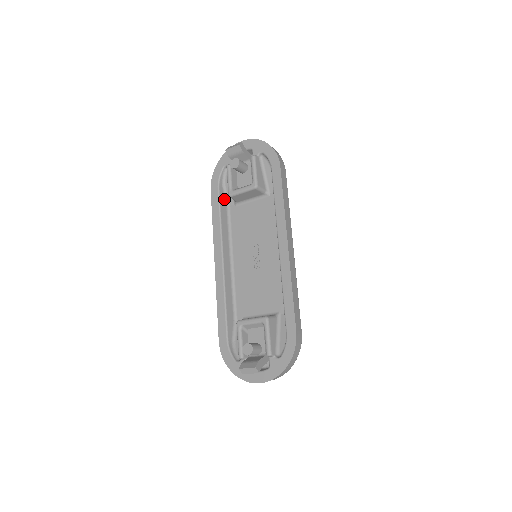
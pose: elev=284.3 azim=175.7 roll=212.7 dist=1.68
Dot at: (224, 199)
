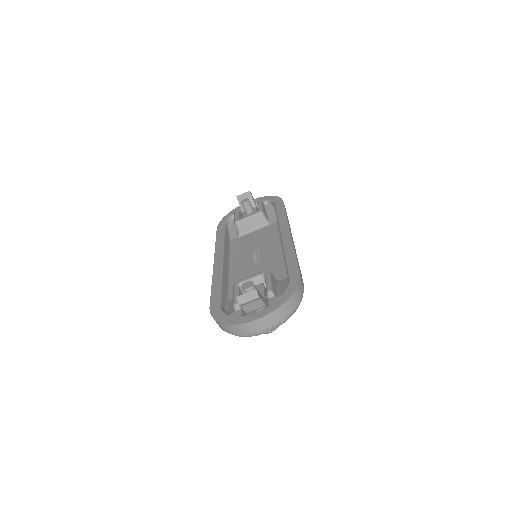
Dot at: (228, 234)
